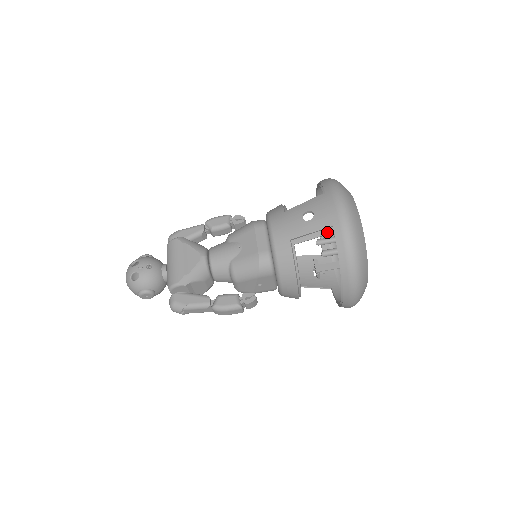
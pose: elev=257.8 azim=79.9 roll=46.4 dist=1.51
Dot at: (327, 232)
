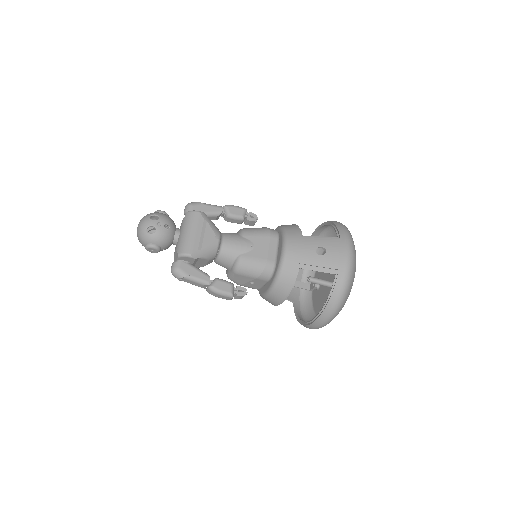
Dot at: (330, 272)
